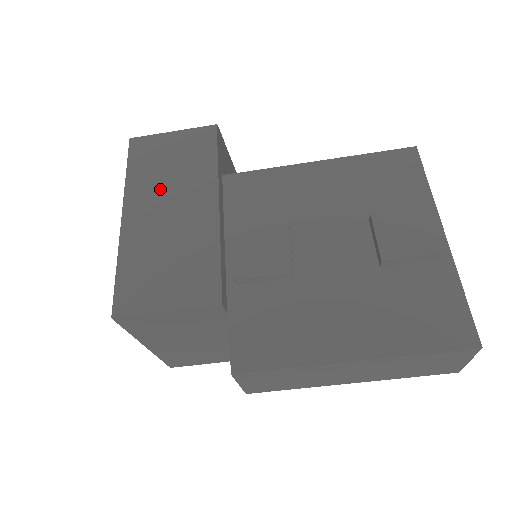
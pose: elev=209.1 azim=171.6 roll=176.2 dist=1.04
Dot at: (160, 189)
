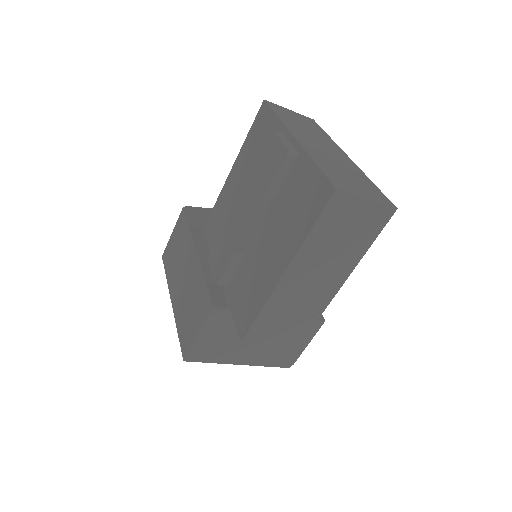
Dot at: (177, 270)
